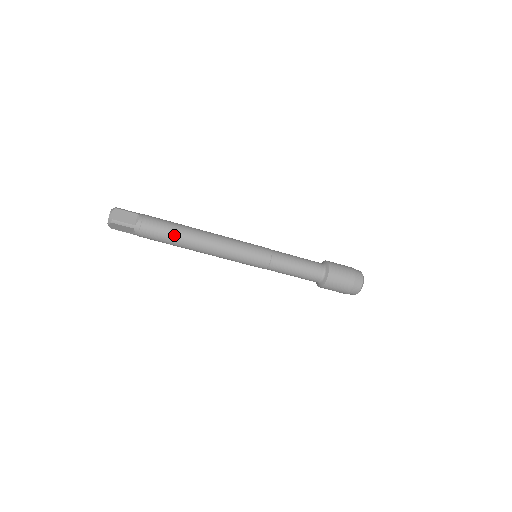
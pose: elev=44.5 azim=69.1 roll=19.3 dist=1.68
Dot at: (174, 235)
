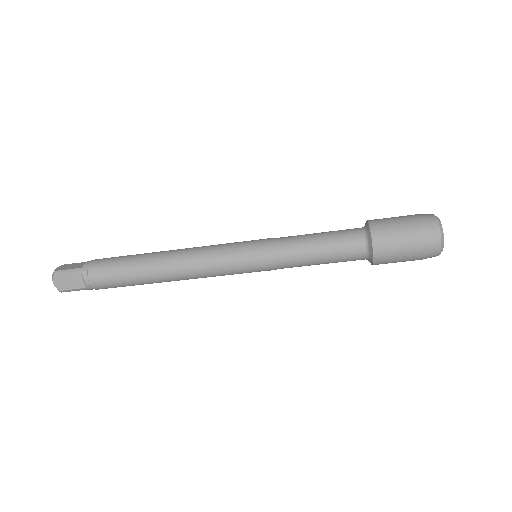
Dot at: (135, 282)
